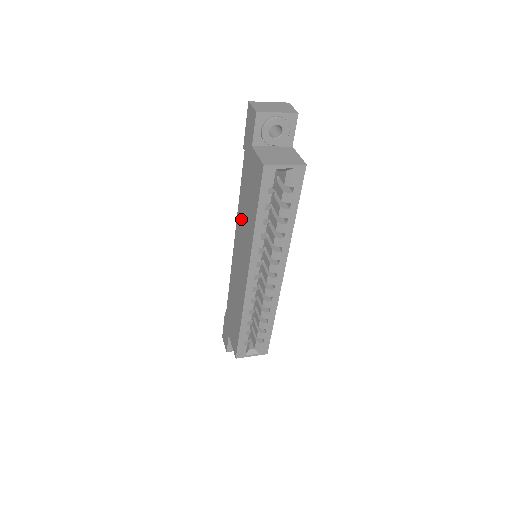
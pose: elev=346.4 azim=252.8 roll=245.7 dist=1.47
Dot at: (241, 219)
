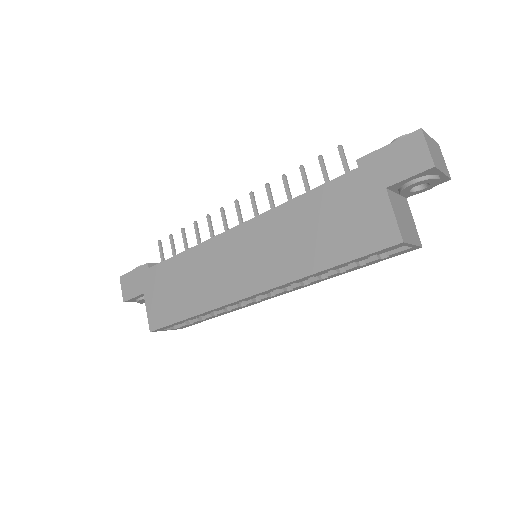
Dot at: (282, 226)
